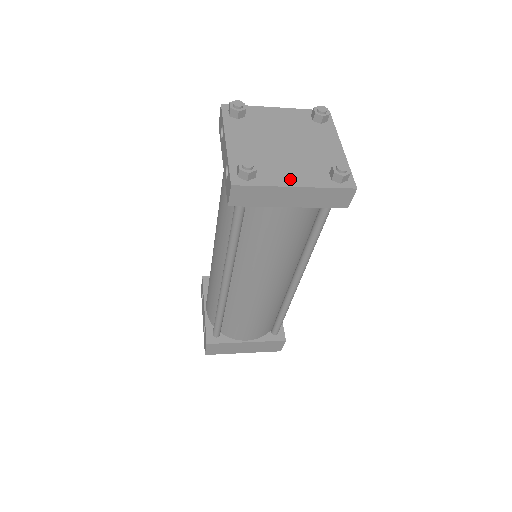
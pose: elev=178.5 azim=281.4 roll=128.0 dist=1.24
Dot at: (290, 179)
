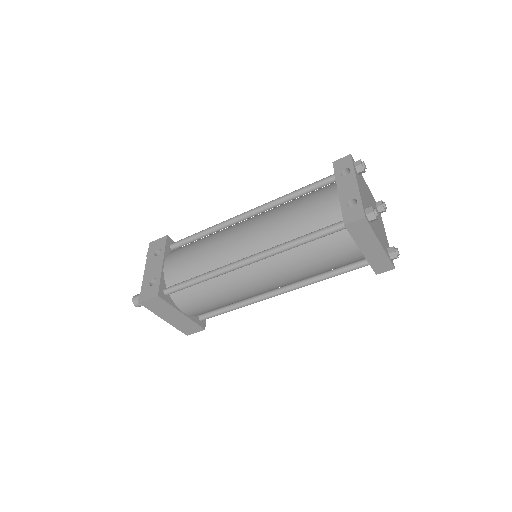
Dot at: (379, 237)
